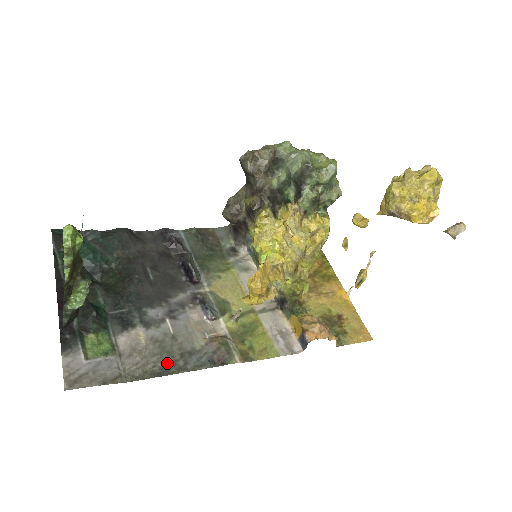
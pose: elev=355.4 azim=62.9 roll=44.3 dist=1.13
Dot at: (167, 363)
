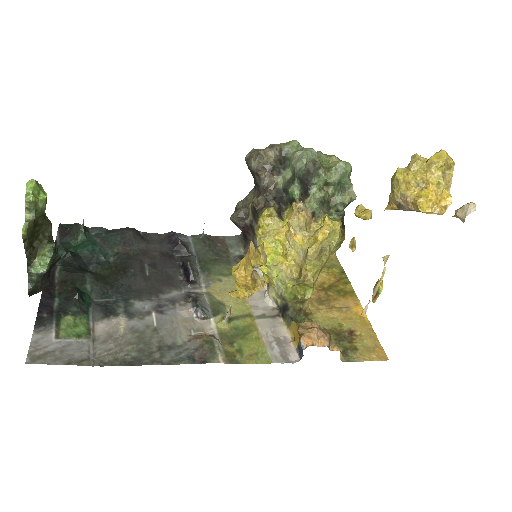
Dot at: (142, 353)
